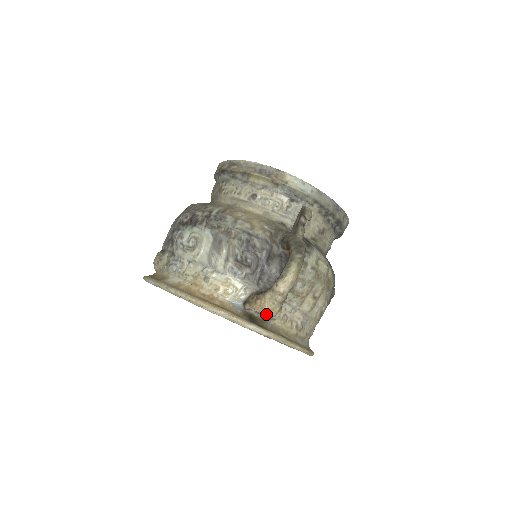
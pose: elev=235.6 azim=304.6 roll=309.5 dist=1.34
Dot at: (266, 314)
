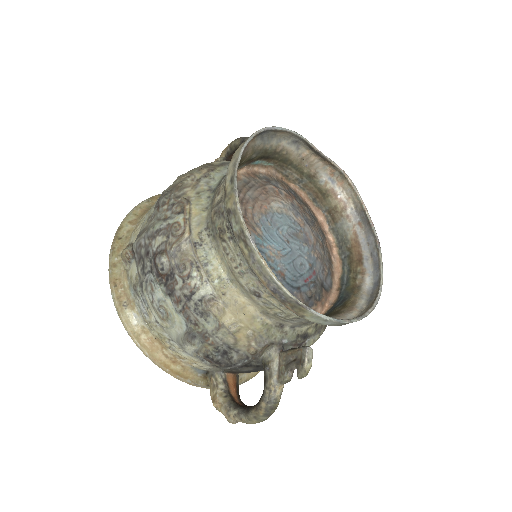
Dot at: occluded
